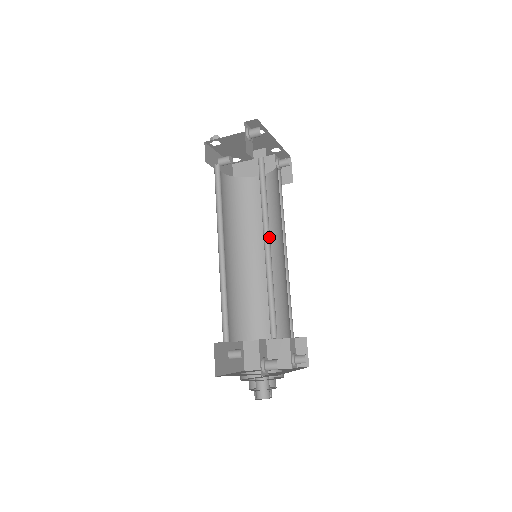
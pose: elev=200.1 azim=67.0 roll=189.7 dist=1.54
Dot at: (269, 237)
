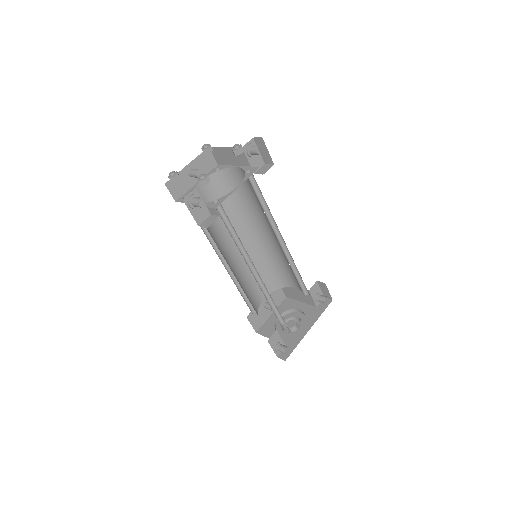
Dot at: (254, 266)
